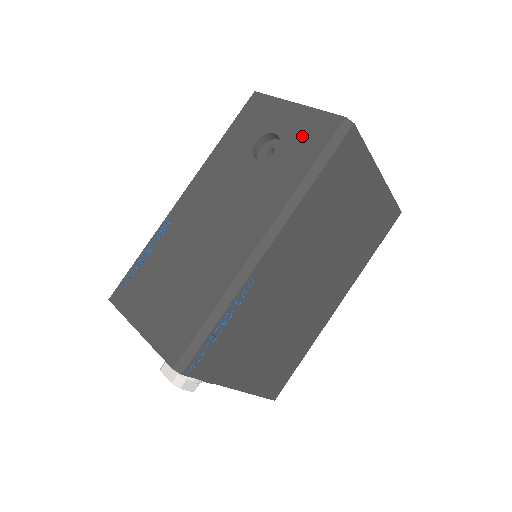
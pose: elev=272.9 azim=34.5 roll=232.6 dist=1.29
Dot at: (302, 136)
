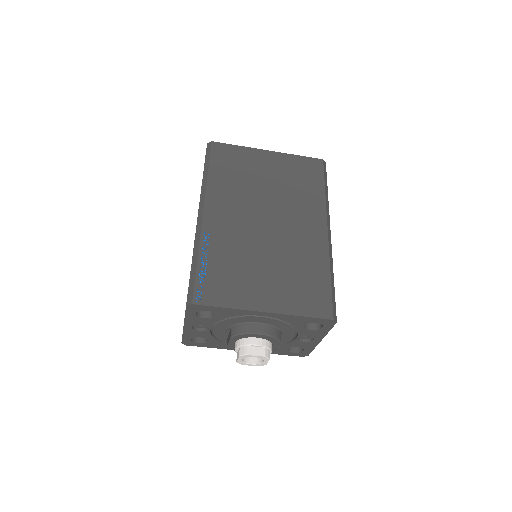
Dot at: occluded
